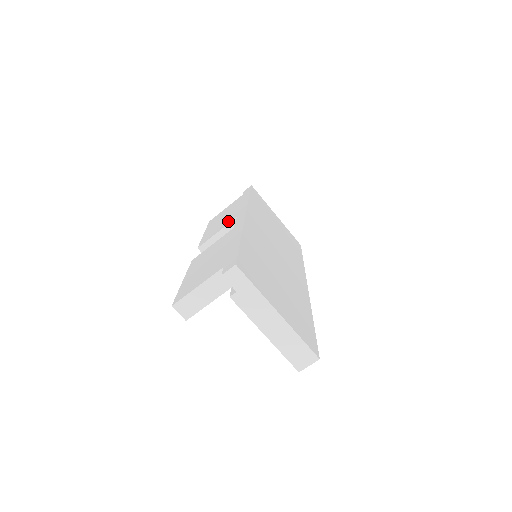
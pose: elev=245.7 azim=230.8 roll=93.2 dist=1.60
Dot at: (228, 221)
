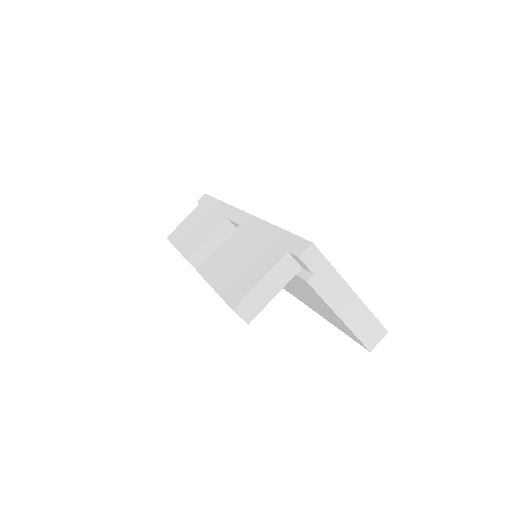
Dot at: (214, 225)
